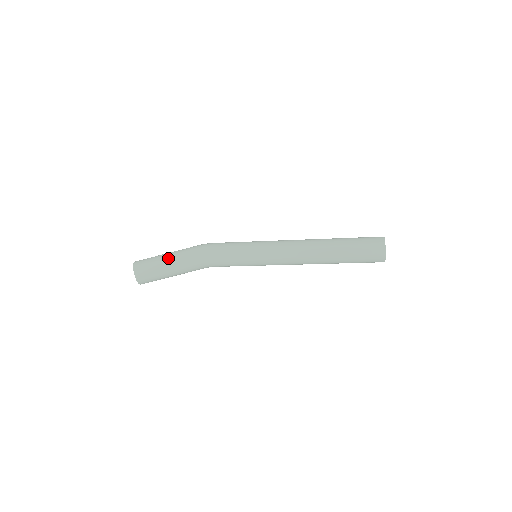
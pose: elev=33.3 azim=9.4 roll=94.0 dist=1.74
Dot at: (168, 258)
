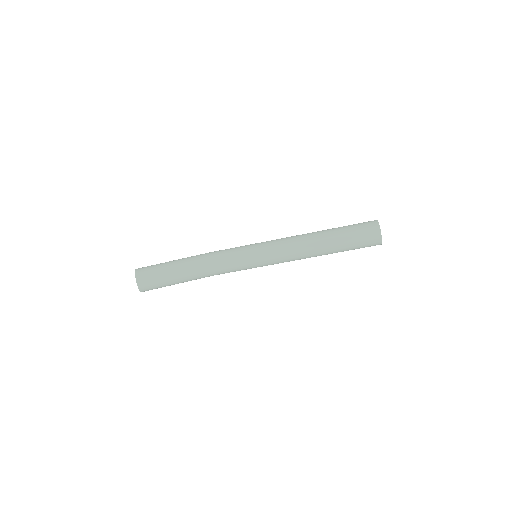
Dot at: (171, 261)
